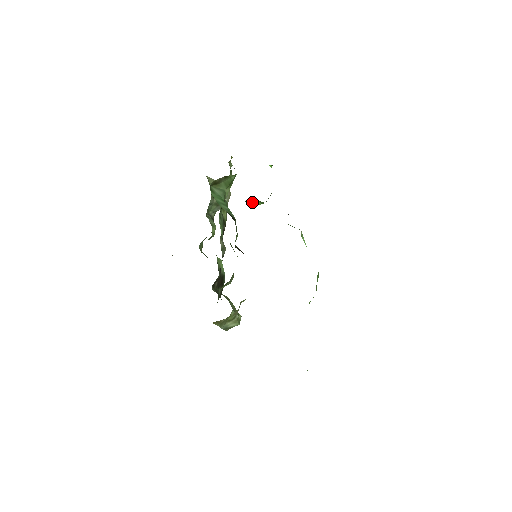
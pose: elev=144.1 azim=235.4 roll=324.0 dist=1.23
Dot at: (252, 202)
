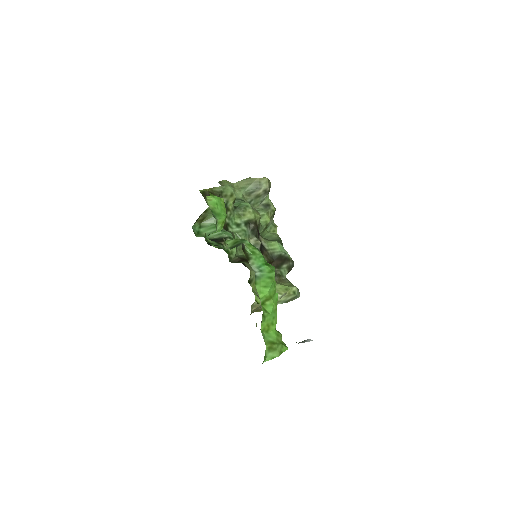
Dot at: occluded
